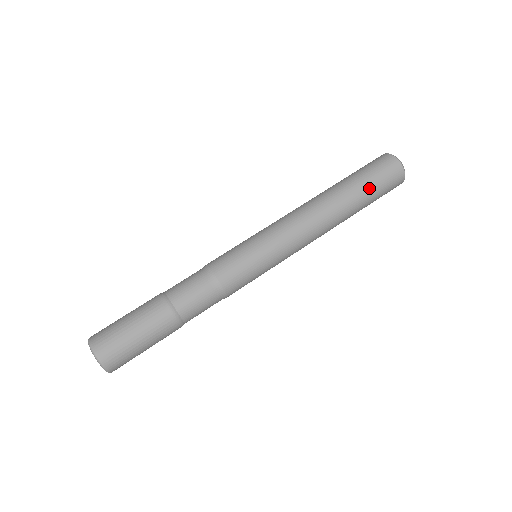
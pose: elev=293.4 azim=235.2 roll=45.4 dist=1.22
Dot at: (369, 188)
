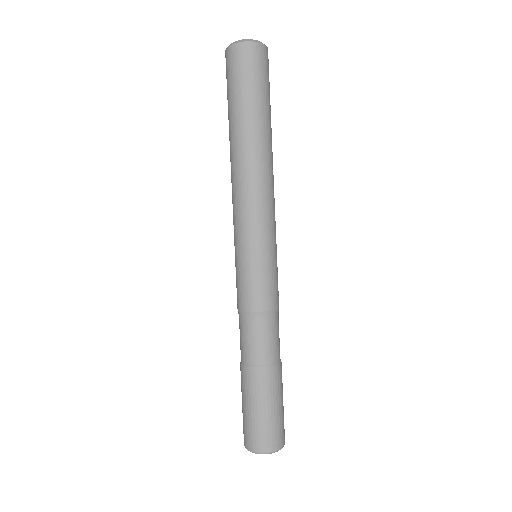
Dot at: (248, 98)
